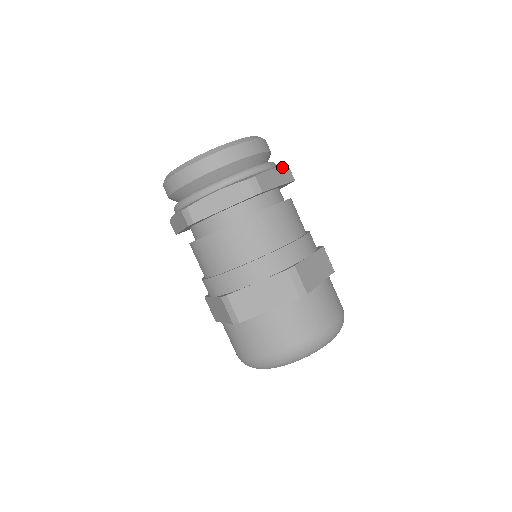
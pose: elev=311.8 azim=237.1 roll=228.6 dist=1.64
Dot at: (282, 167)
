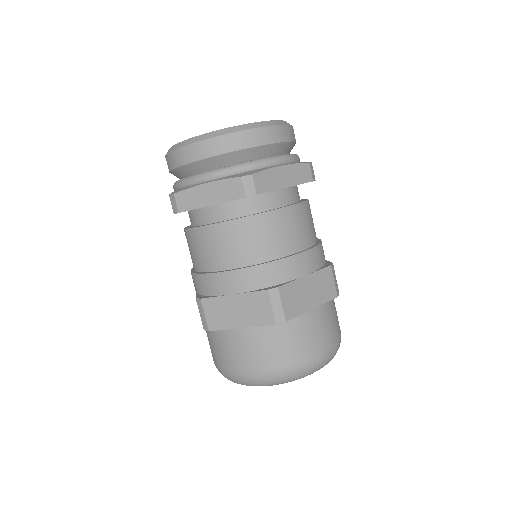
Dot at: (298, 164)
